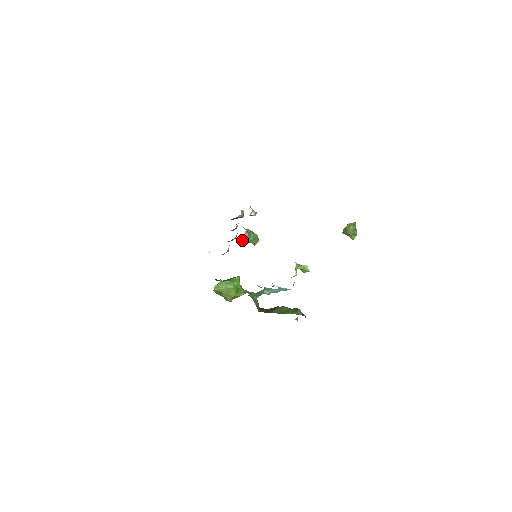
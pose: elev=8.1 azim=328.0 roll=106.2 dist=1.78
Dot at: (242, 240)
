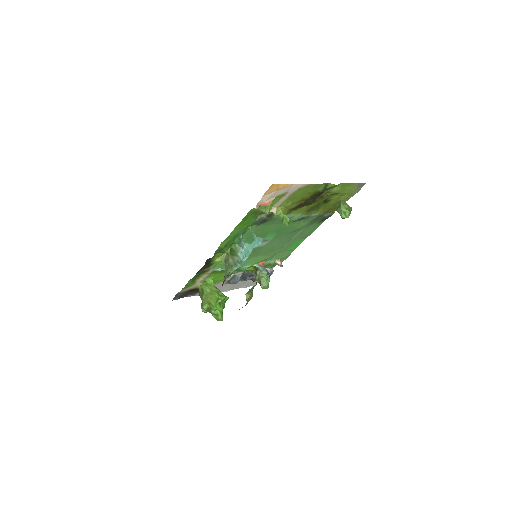
Dot at: (255, 265)
